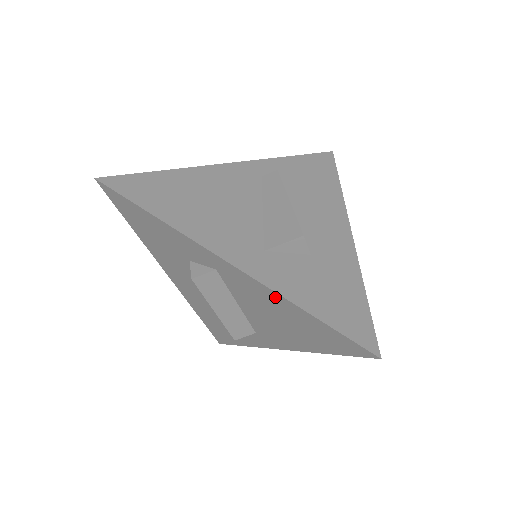
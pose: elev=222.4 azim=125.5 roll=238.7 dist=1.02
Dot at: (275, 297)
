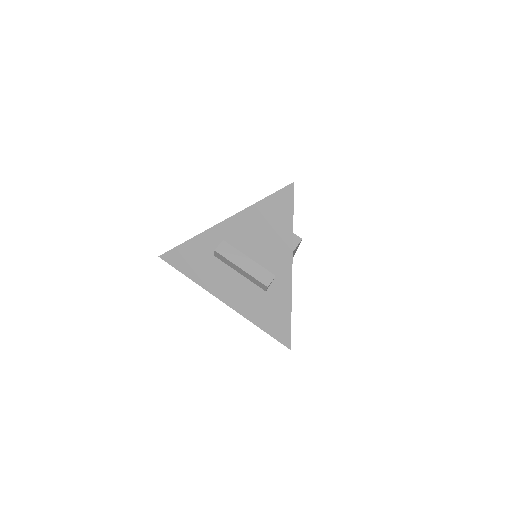
Dot at: (246, 215)
